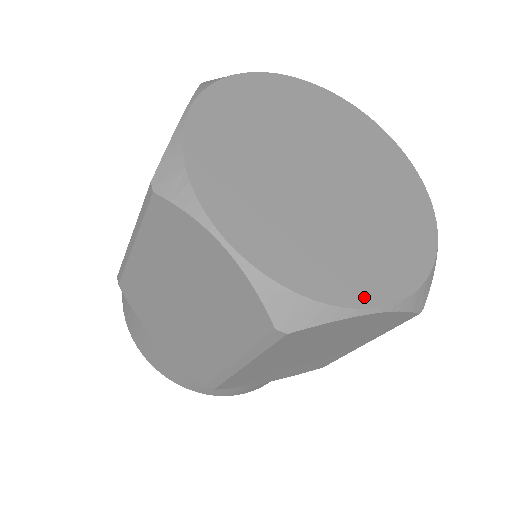
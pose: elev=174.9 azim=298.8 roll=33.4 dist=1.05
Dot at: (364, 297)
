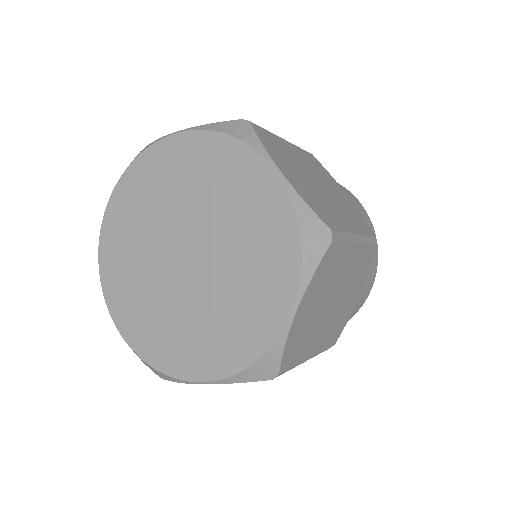
Dot at: (192, 372)
